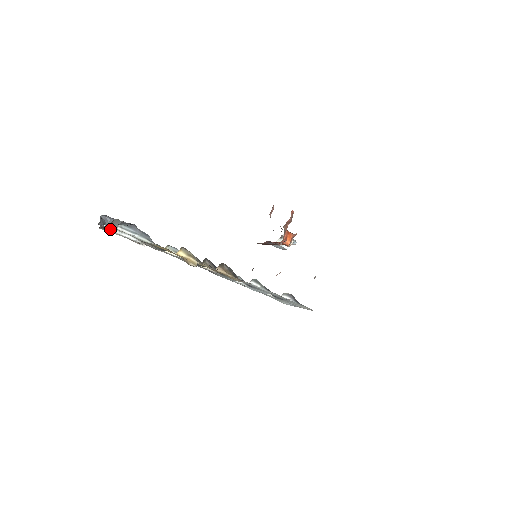
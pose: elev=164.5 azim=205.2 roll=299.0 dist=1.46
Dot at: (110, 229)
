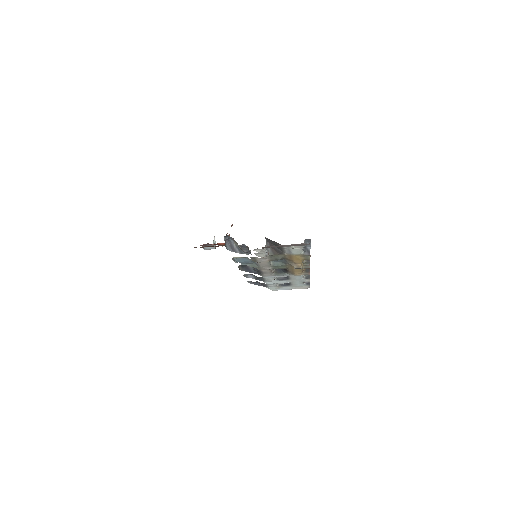
Dot at: (265, 248)
